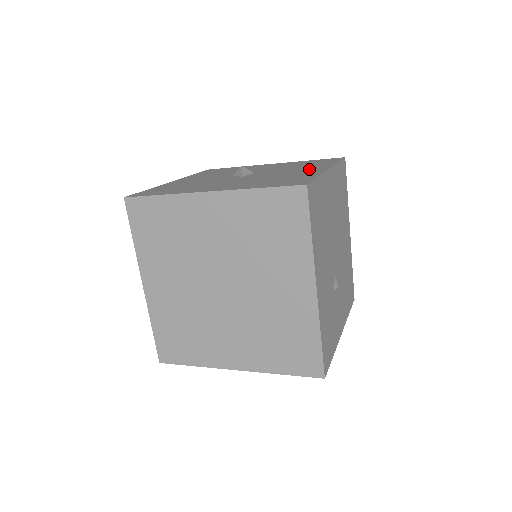
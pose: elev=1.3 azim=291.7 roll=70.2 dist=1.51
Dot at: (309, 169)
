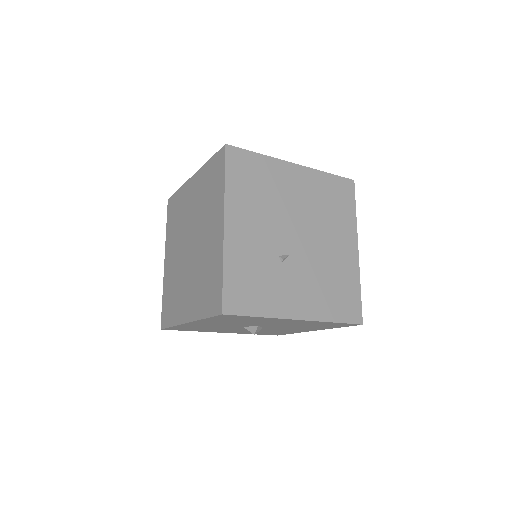
Dot at: occluded
